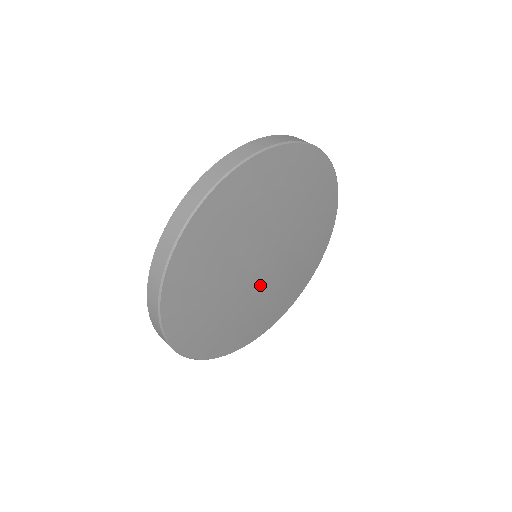
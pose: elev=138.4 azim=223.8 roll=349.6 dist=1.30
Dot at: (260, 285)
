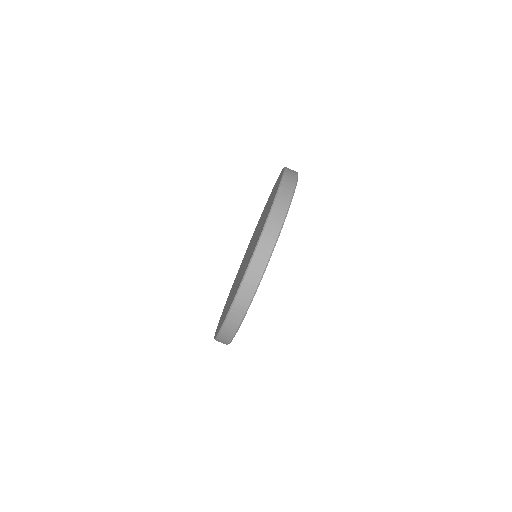
Dot at: occluded
